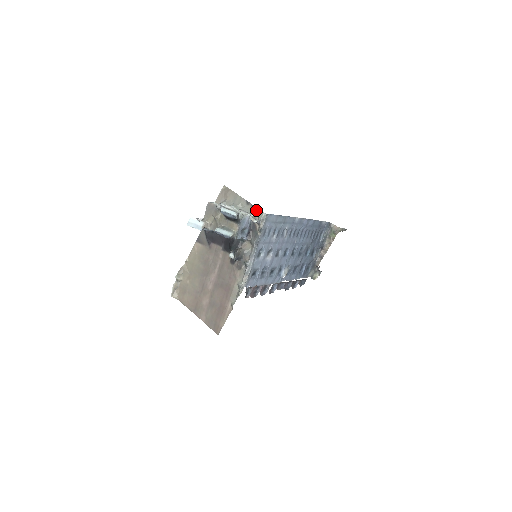
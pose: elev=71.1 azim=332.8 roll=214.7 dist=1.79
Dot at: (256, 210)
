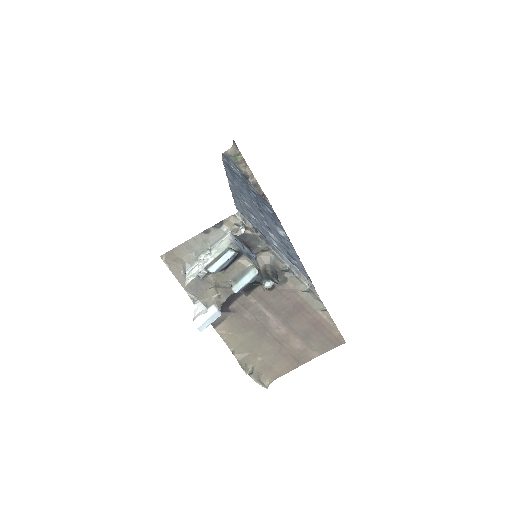
Dot at: (224, 224)
